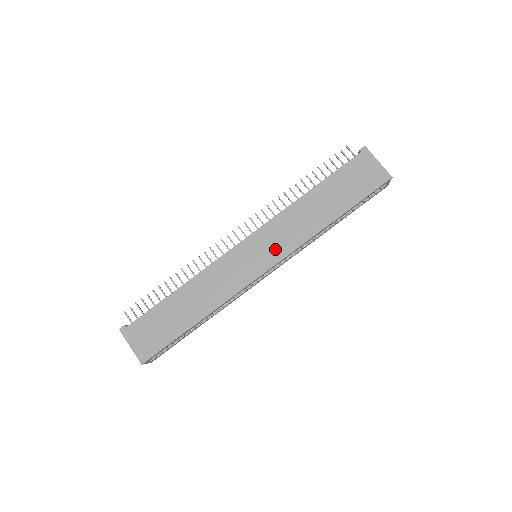
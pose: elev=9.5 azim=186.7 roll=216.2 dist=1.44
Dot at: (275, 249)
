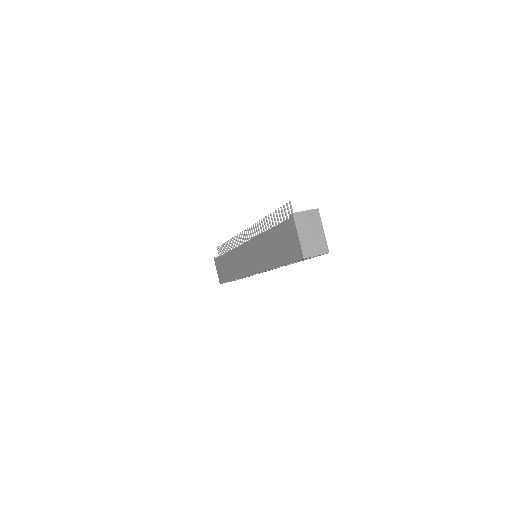
Dot at: (253, 263)
